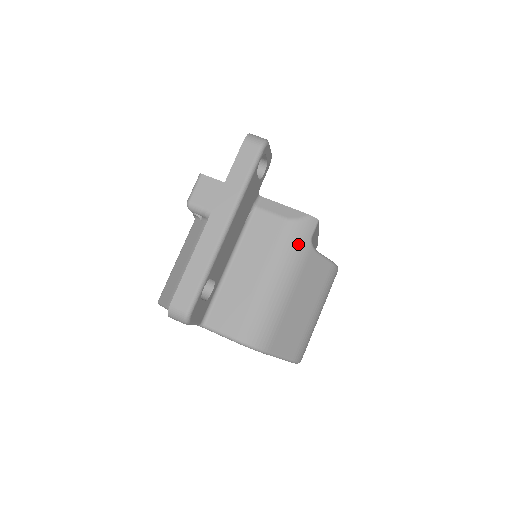
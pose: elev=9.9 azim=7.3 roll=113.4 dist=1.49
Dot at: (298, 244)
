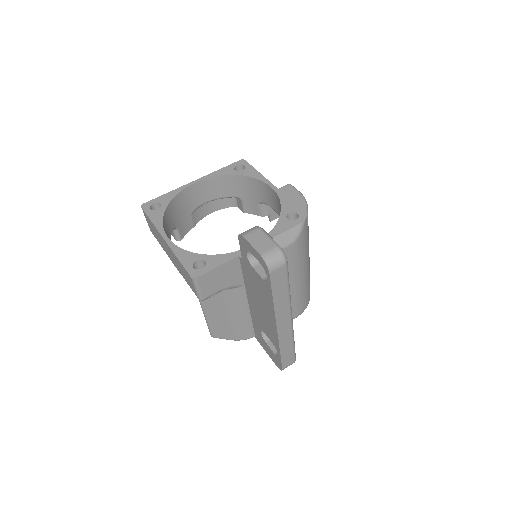
Dot at: (305, 244)
